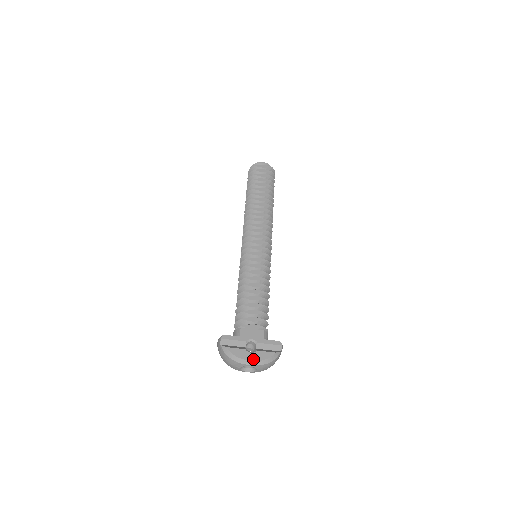
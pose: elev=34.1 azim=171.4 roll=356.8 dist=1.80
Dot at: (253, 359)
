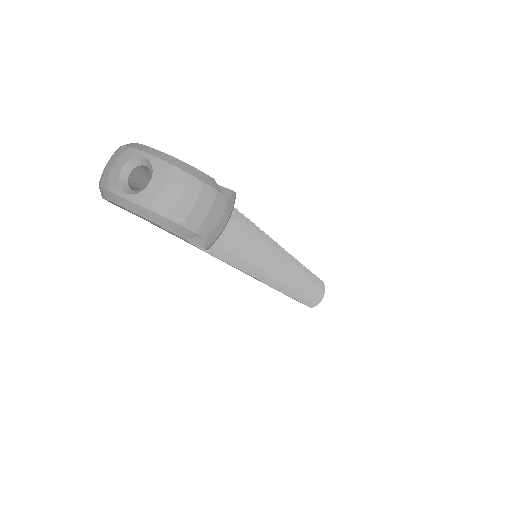
Dot at: (163, 153)
